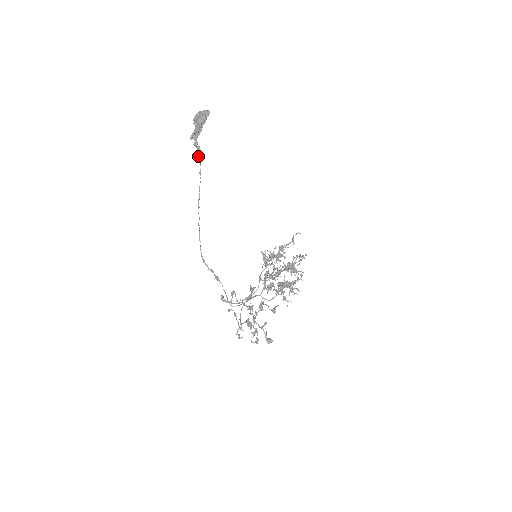
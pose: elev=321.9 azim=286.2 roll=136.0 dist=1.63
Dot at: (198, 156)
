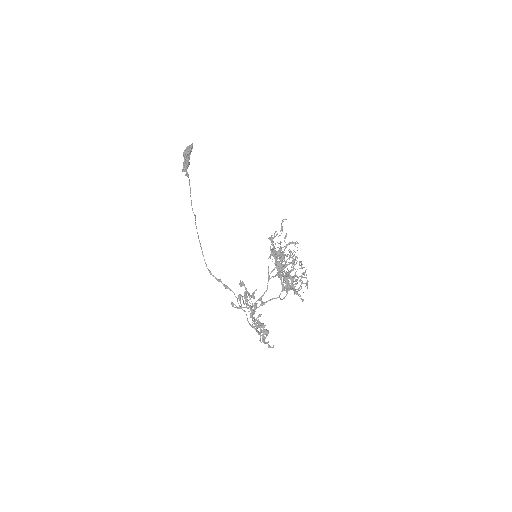
Dot at: (189, 183)
